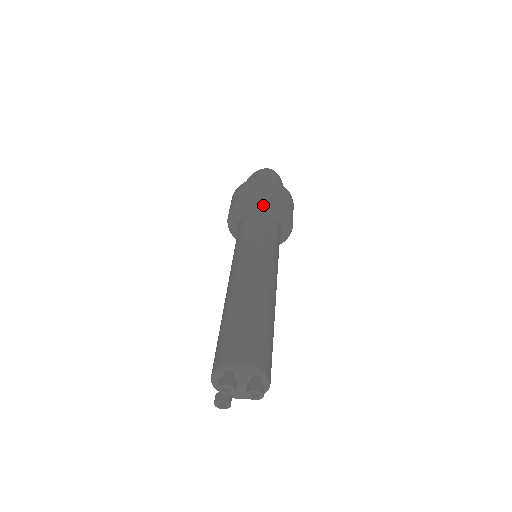
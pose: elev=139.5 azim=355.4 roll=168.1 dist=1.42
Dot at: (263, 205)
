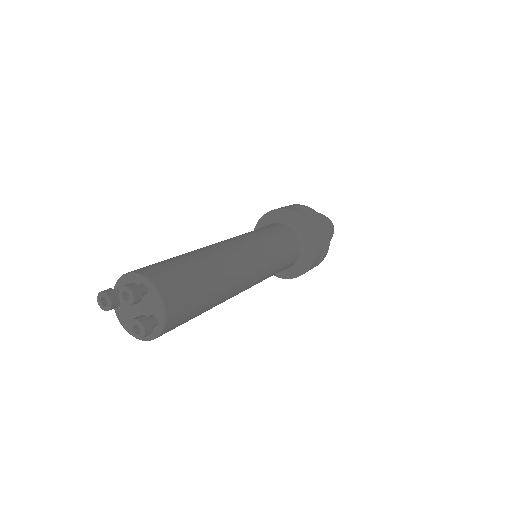
Dot at: (305, 236)
